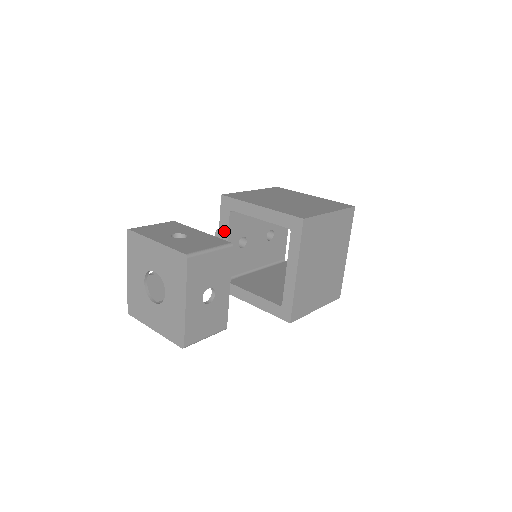
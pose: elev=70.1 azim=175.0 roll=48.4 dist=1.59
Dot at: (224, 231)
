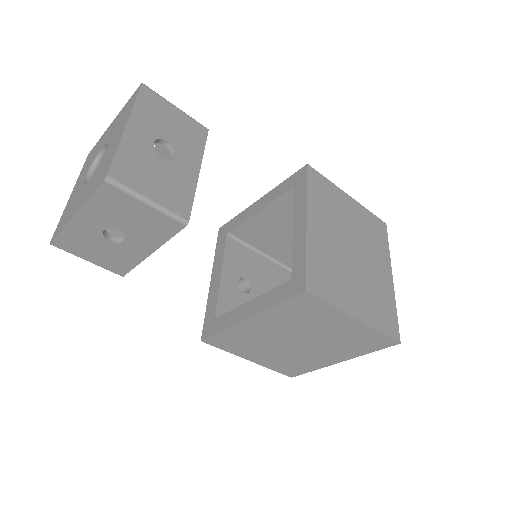
Dot at: (219, 260)
